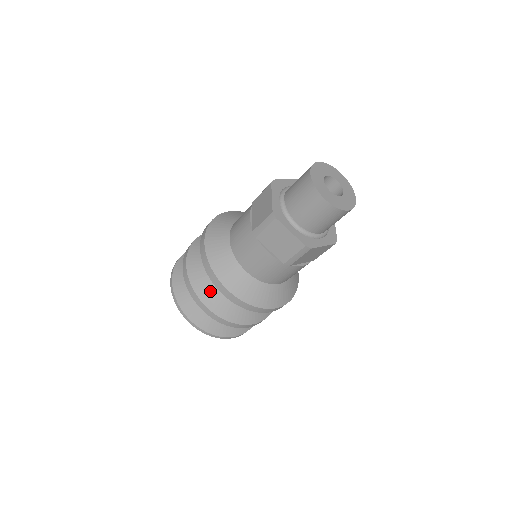
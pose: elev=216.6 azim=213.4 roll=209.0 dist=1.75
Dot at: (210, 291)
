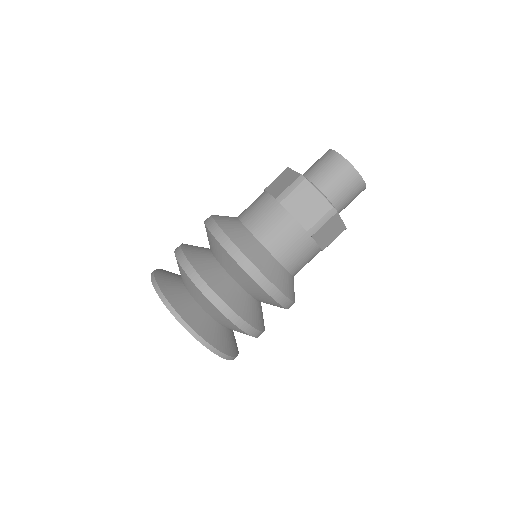
Dot at: (195, 247)
